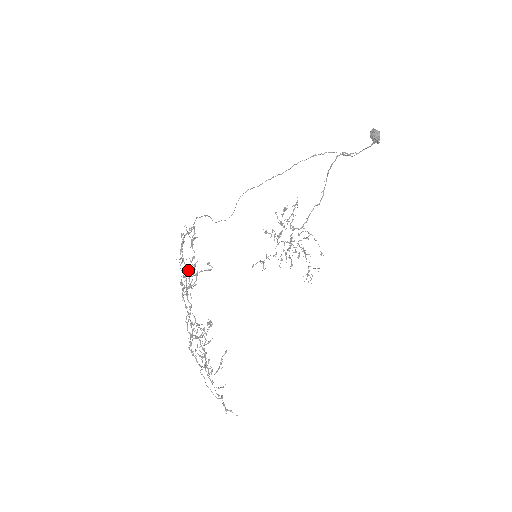
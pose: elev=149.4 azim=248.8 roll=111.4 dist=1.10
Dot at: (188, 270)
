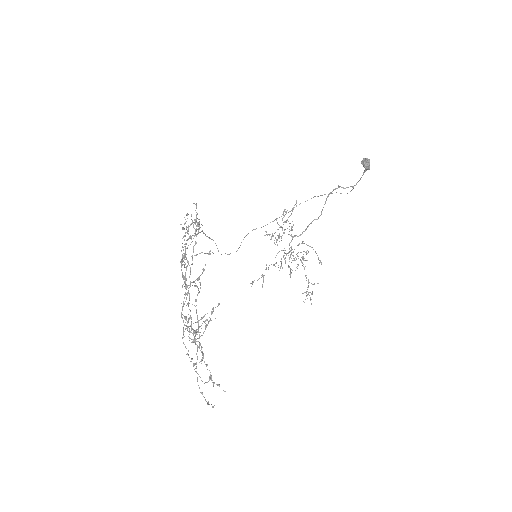
Dot at: occluded
